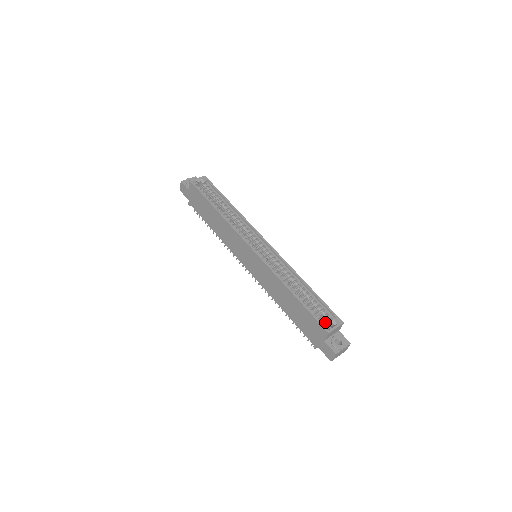
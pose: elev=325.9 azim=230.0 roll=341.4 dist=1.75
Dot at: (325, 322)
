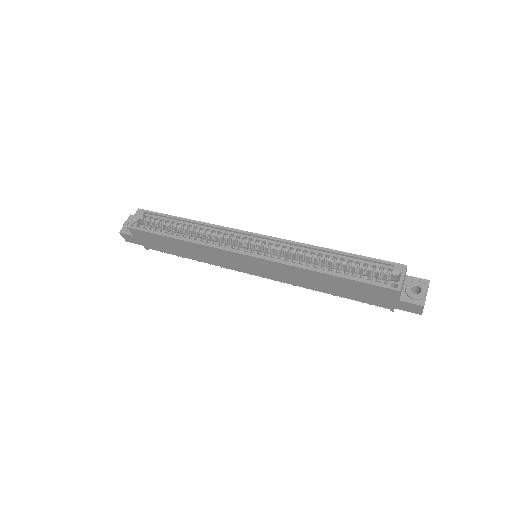
Dot at: (385, 278)
